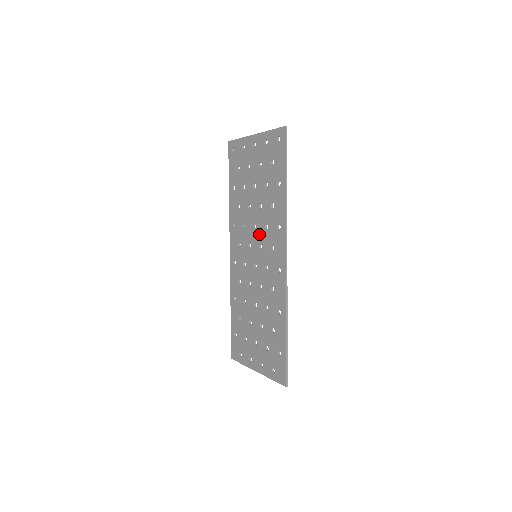
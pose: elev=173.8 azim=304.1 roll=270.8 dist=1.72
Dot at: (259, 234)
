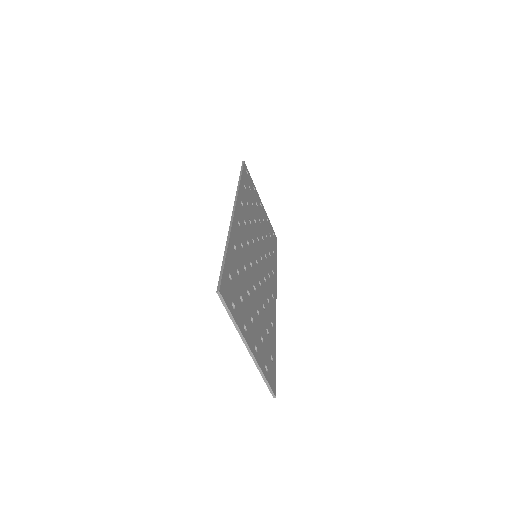
Dot at: occluded
